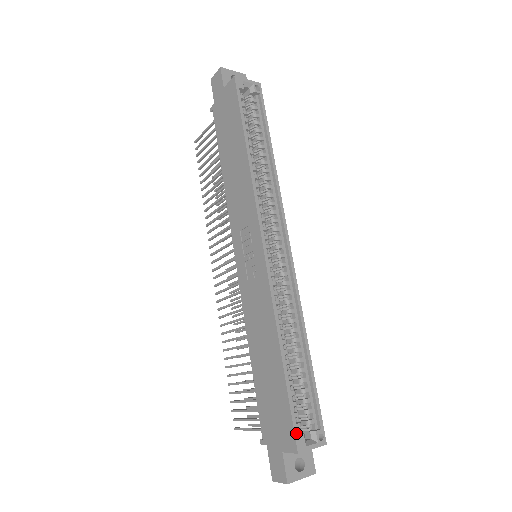
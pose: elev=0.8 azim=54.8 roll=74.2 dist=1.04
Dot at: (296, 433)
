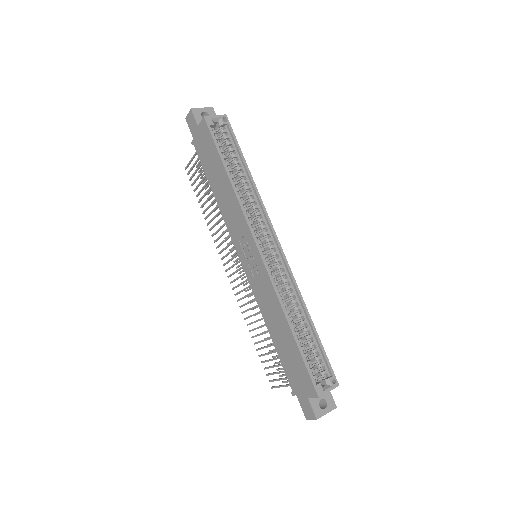
Dot at: (314, 383)
